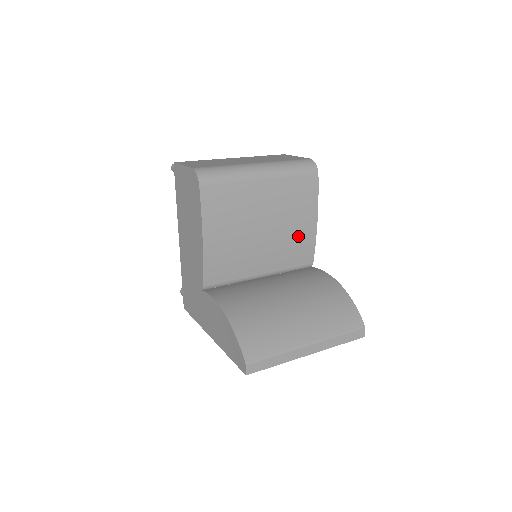
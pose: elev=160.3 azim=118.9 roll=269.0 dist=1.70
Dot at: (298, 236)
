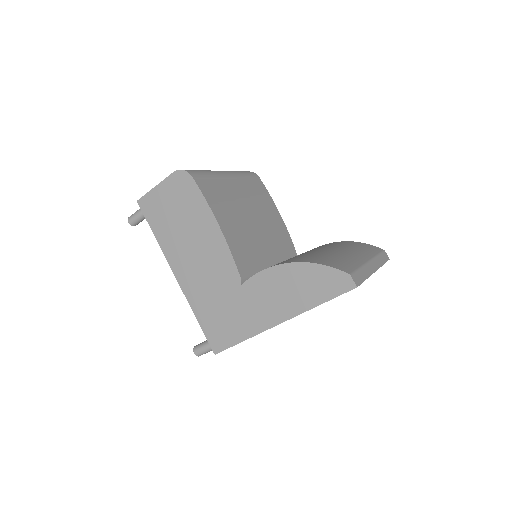
Dot at: (276, 227)
